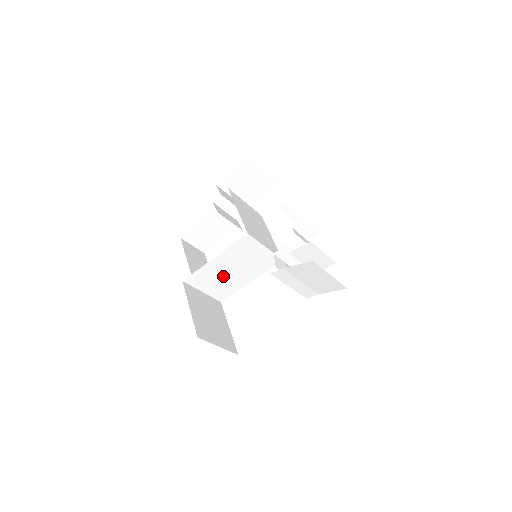
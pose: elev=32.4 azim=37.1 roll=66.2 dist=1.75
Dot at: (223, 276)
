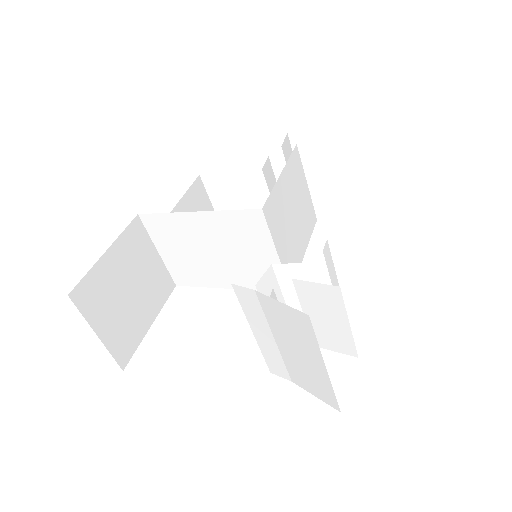
Dot at: (196, 250)
